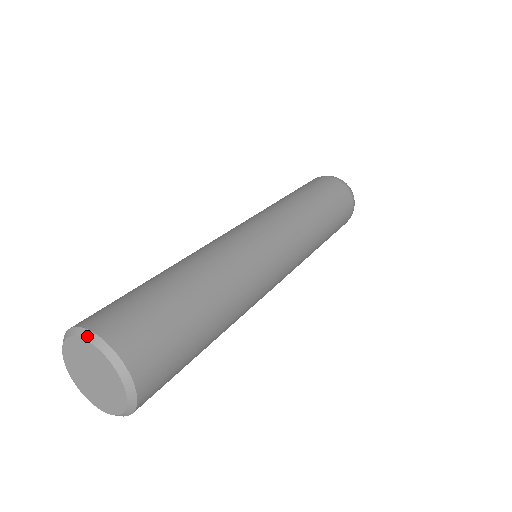
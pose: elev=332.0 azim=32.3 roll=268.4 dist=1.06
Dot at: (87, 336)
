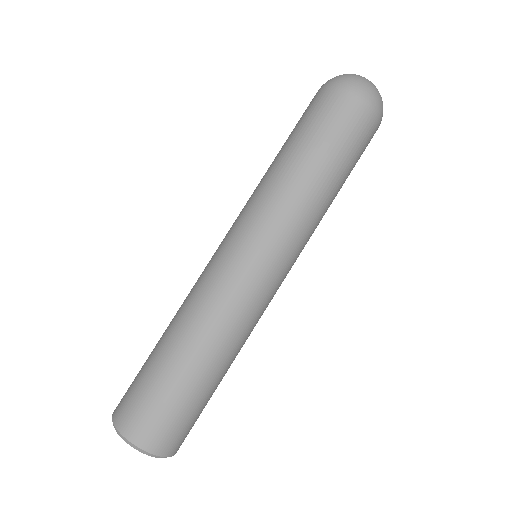
Dot at: occluded
